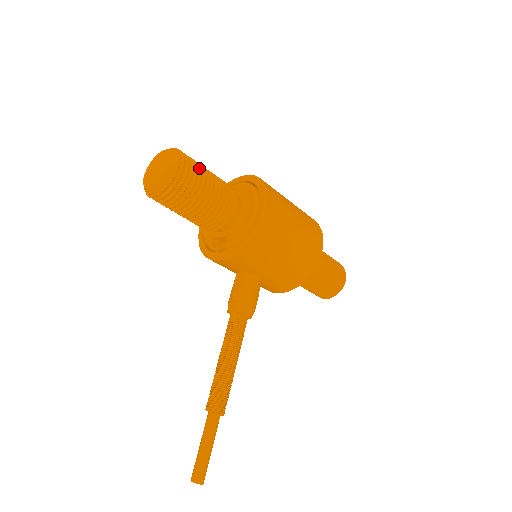
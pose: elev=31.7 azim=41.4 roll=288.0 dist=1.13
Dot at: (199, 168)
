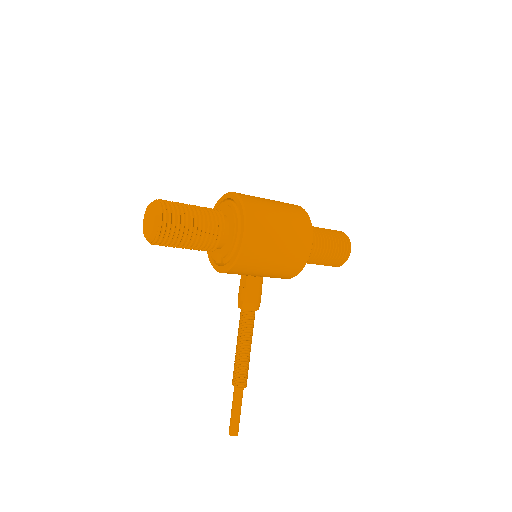
Dot at: (182, 212)
